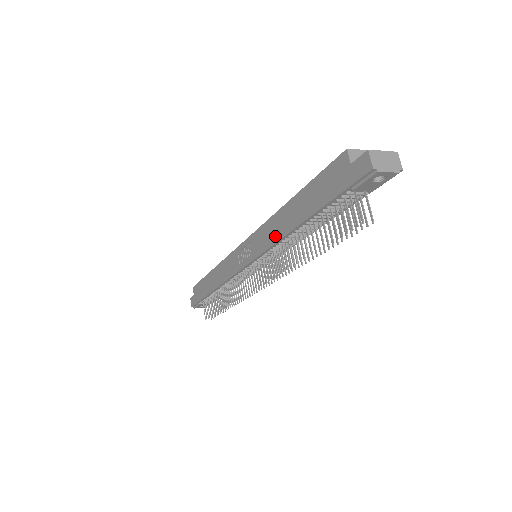
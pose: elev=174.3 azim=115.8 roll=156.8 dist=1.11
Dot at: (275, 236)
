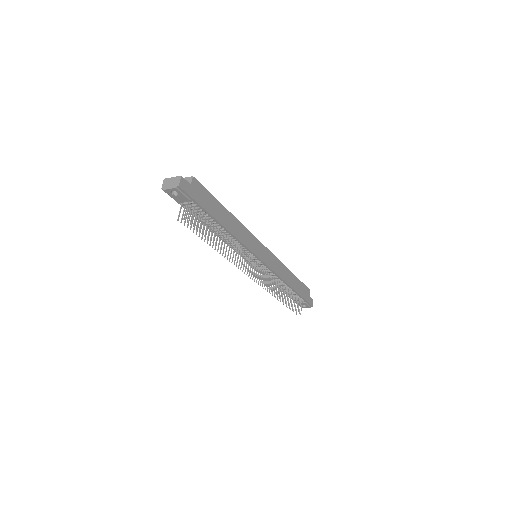
Dot at: occluded
